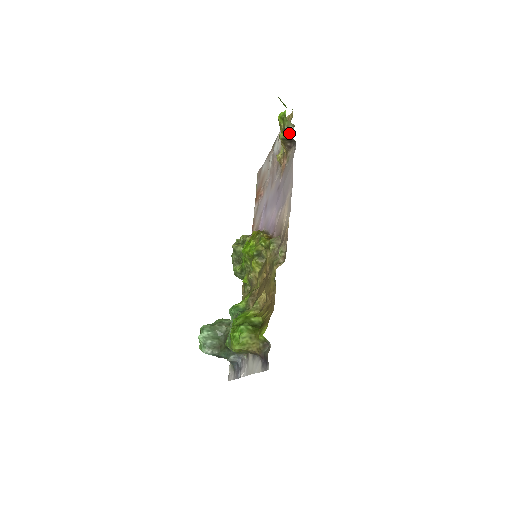
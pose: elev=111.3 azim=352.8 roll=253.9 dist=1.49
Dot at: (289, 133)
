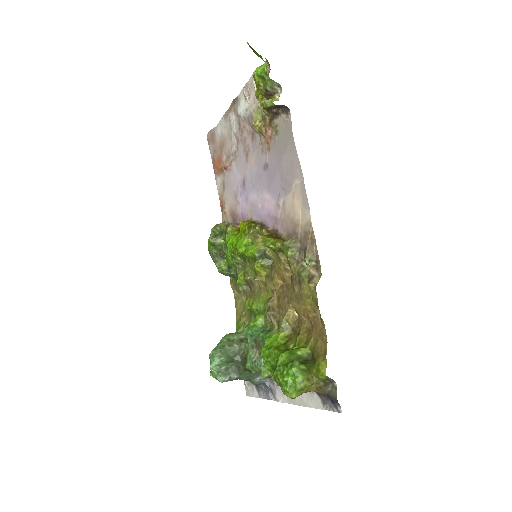
Dot at: (273, 95)
